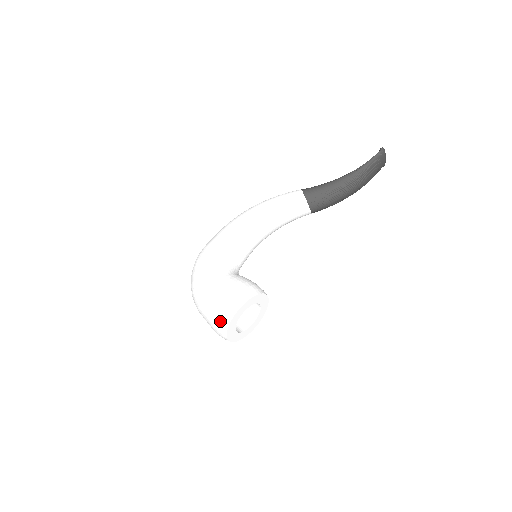
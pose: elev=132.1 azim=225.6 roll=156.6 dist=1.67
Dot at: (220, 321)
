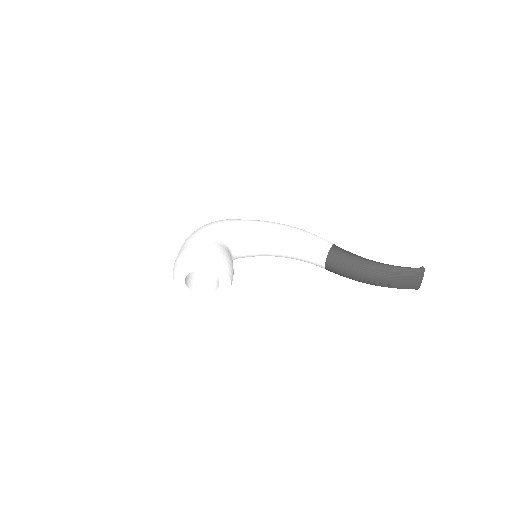
Dot at: (181, 259)
